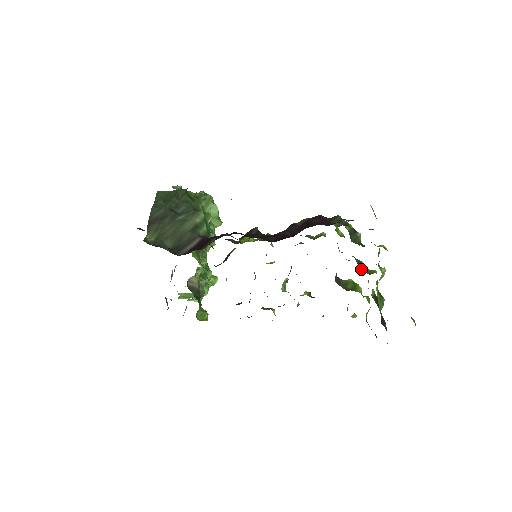
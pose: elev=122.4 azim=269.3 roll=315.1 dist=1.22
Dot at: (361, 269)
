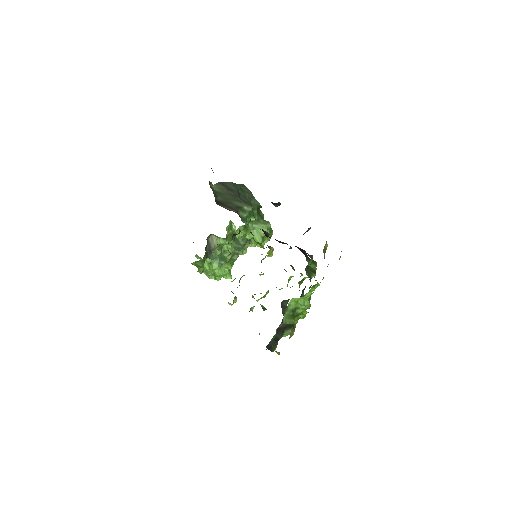
Dot at: occluded
